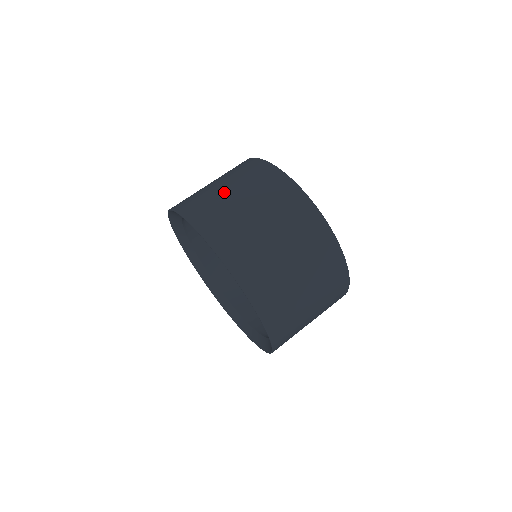
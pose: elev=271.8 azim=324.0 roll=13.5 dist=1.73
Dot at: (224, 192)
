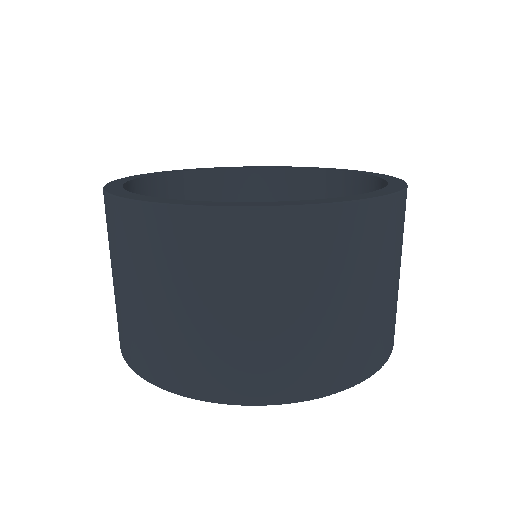
Dot at: (133, 303)
